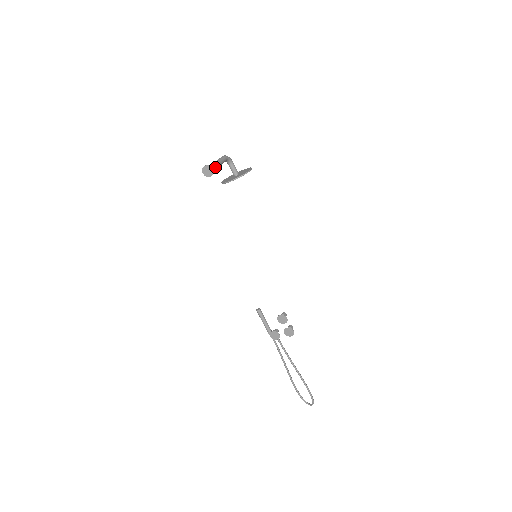
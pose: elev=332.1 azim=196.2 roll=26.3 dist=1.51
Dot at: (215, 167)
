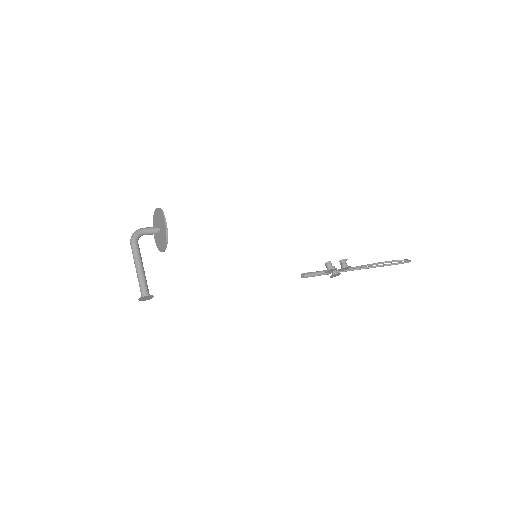
Dot at: (144, 281)
